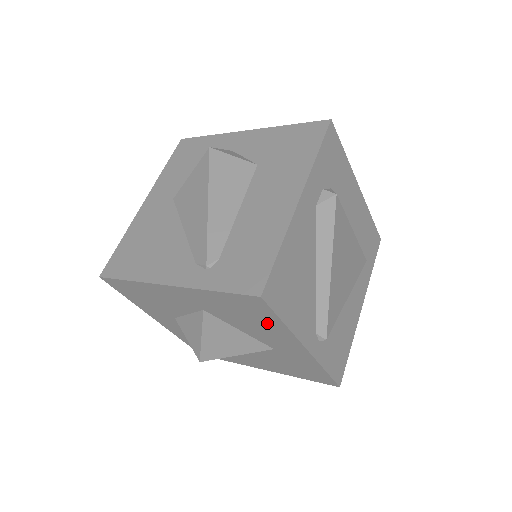
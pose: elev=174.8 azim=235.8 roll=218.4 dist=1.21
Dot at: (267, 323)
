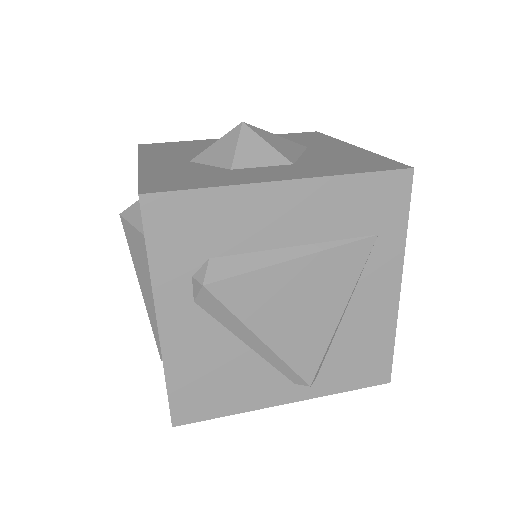
Dot at: occluded
